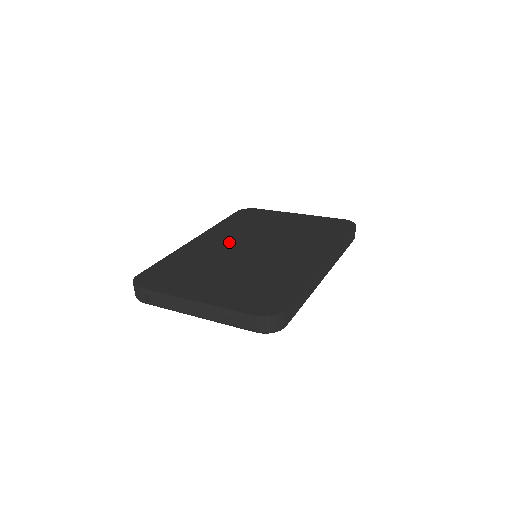
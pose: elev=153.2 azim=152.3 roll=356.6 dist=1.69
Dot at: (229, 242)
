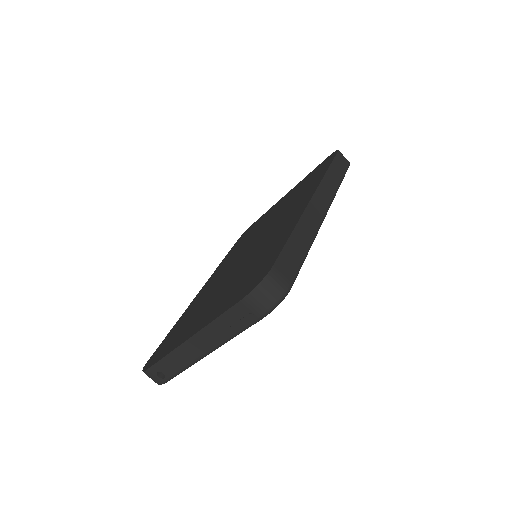
Dot at: (227, 266)
